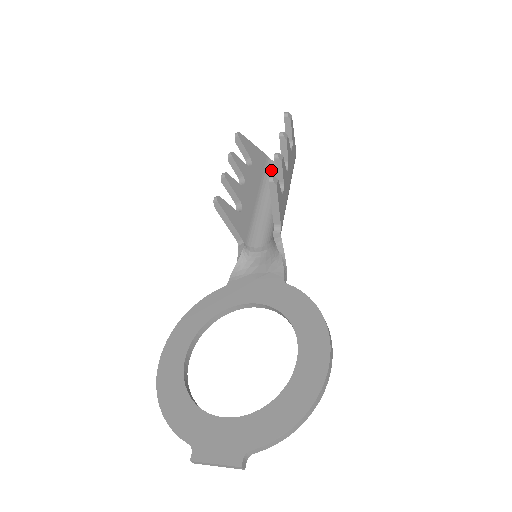
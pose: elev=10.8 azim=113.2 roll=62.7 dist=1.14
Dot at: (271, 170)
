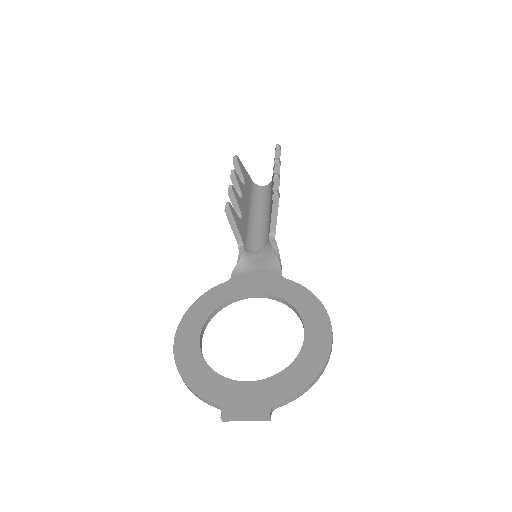
Dot at: (256, 191)
